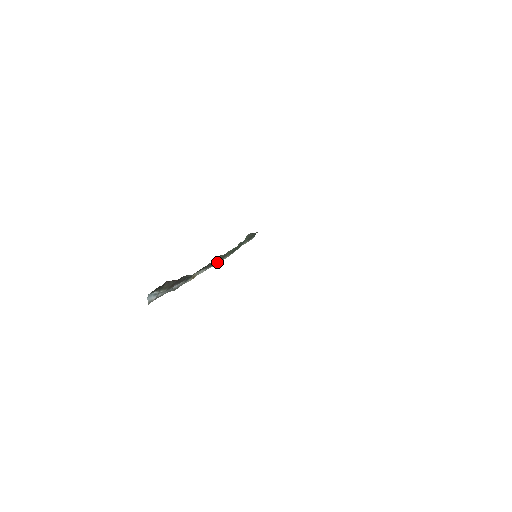
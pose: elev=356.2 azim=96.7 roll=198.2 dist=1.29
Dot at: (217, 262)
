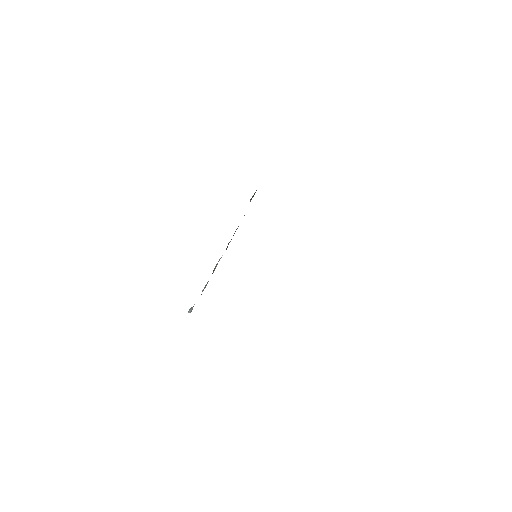
Dot at: occluded
